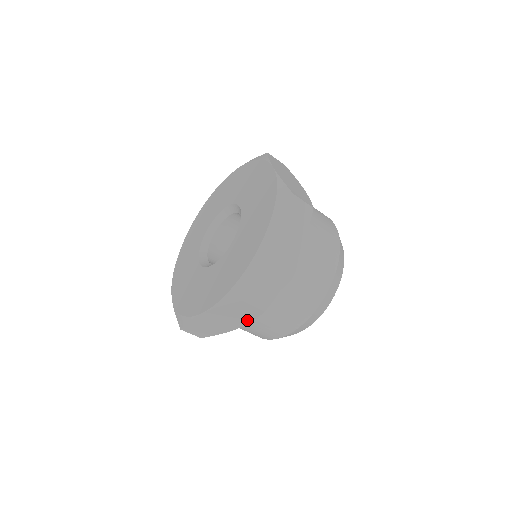
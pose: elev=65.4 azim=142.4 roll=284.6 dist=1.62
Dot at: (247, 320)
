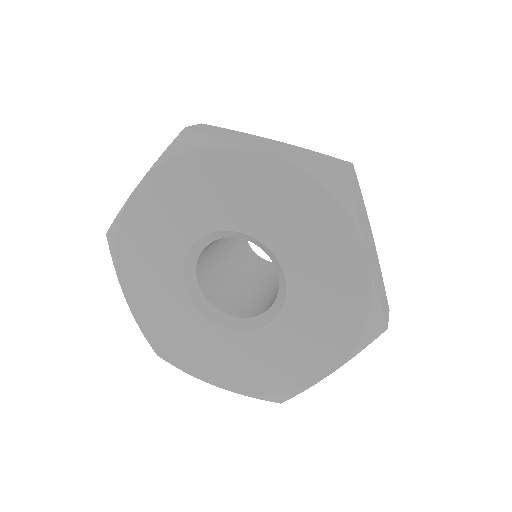
Dot at: occluded
